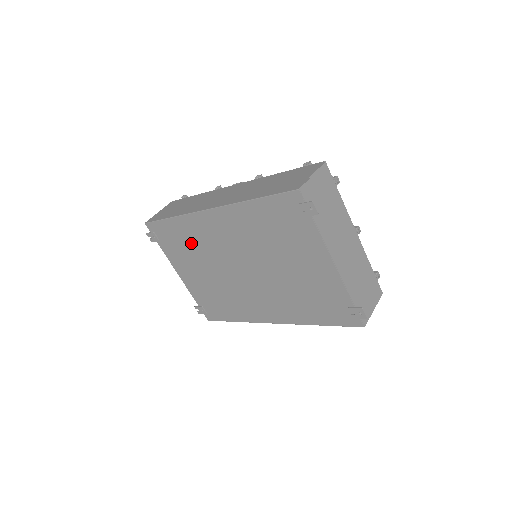
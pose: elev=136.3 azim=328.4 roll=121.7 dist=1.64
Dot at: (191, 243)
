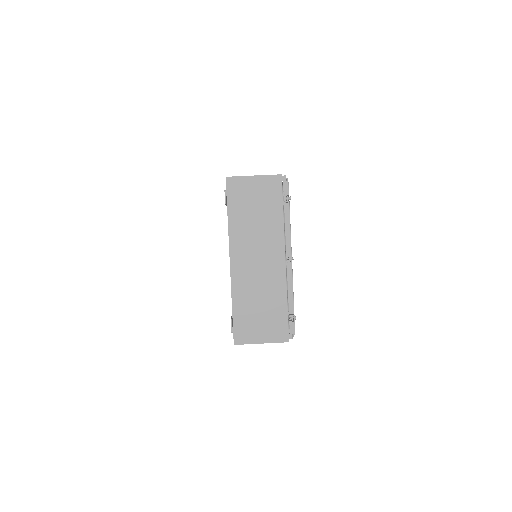
Dot at: occluded
